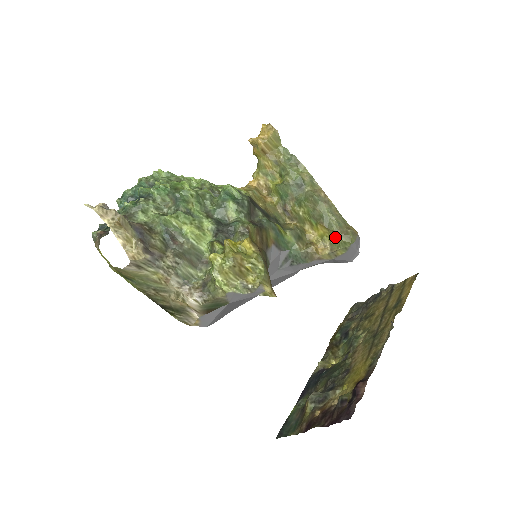
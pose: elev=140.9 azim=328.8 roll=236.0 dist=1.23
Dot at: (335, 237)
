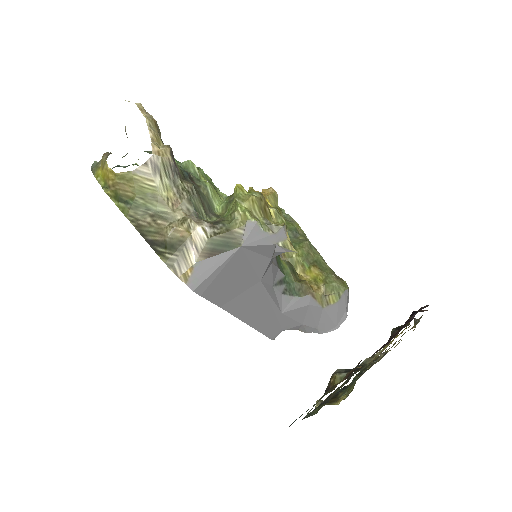
Dot at: (329, 279)
